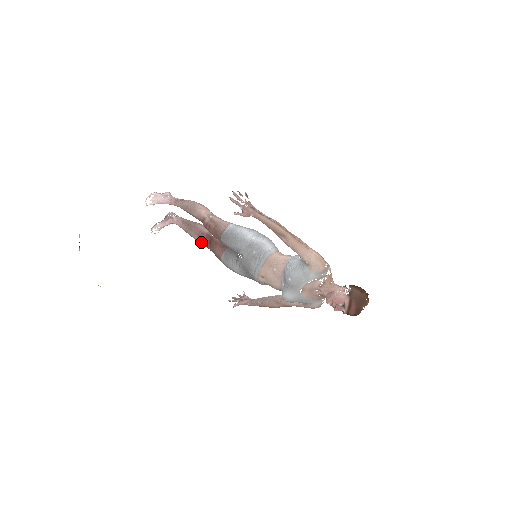
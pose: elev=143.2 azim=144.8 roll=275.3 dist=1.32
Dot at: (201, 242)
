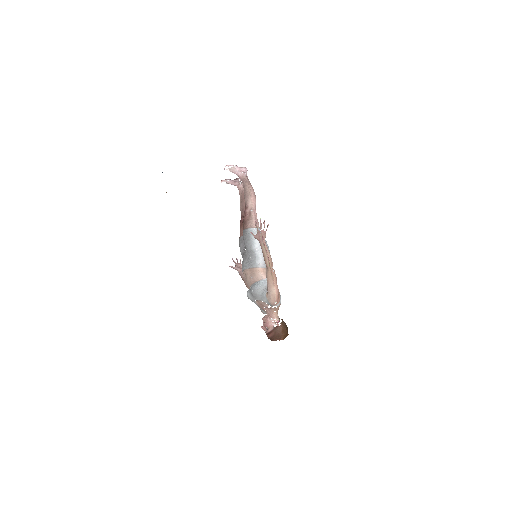
Dot at: (241, 215)
